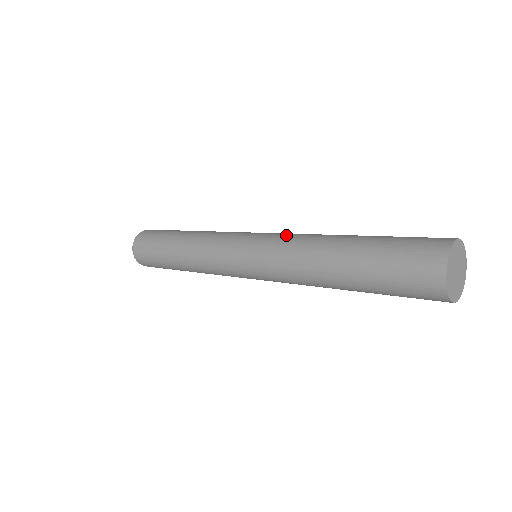
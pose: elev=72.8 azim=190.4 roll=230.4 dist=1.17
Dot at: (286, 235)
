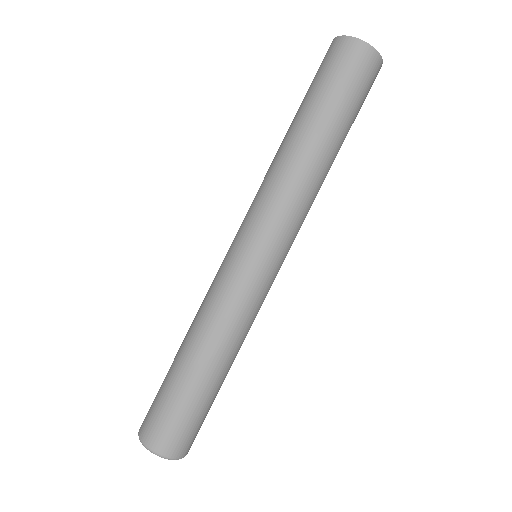
Dot at: (254, 198)
